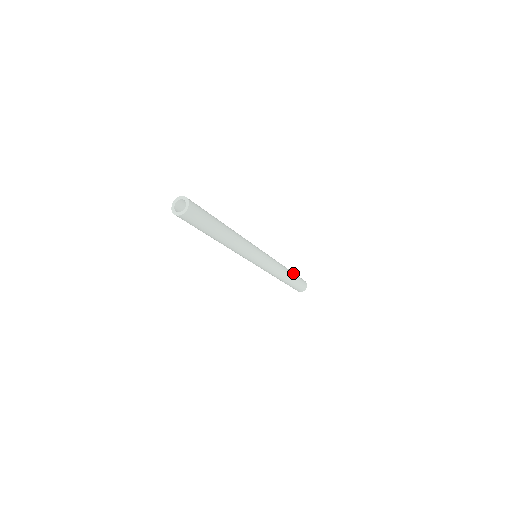
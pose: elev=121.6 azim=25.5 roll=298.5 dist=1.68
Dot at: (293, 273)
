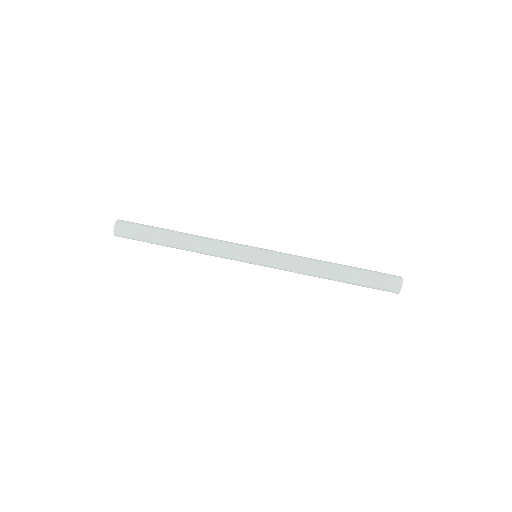
Dot at: (352, 268)
